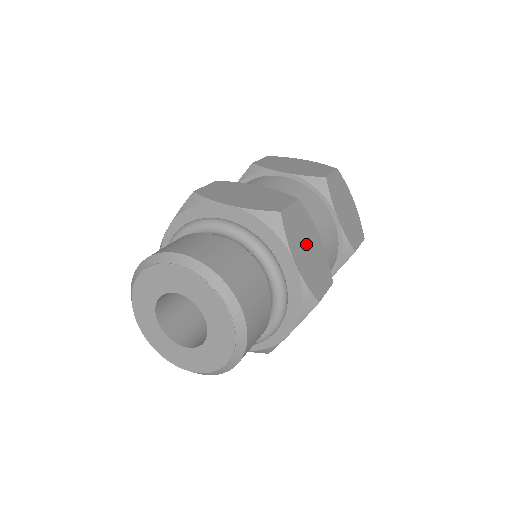
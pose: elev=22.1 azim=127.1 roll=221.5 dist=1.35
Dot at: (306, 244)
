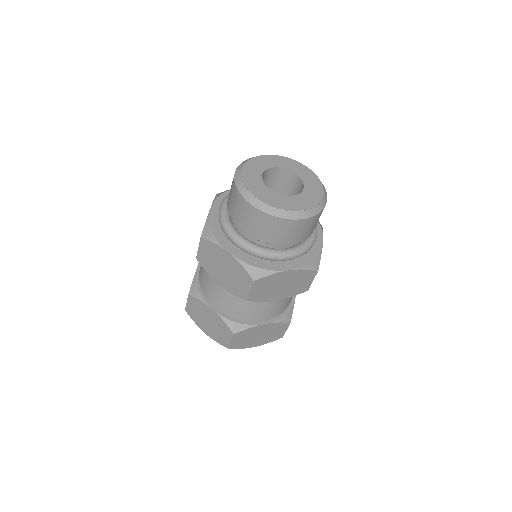
Dot at: occluded
